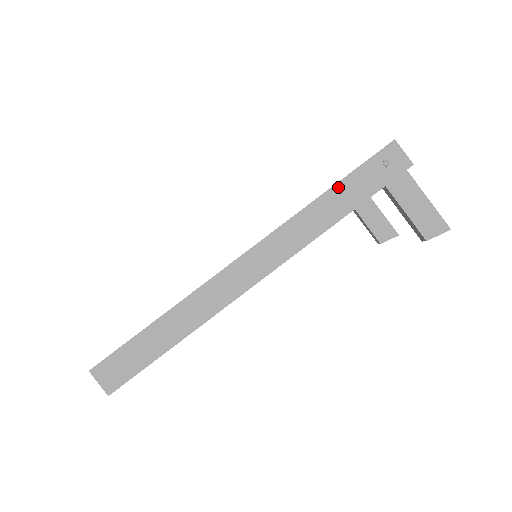
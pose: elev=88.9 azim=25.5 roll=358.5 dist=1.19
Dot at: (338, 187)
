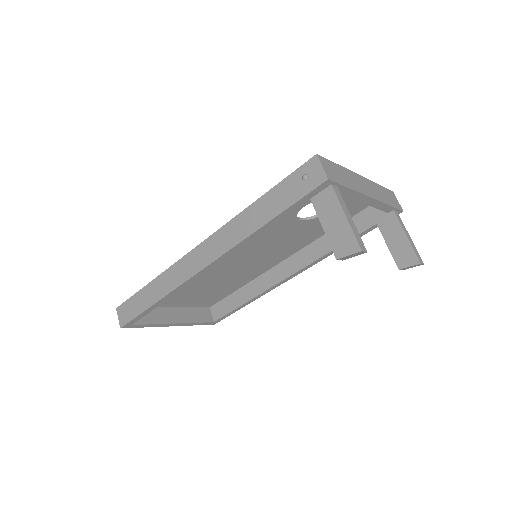
Dot at: (265, 197)
